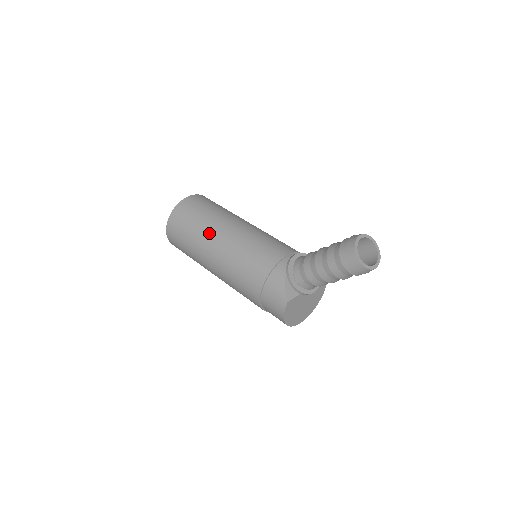
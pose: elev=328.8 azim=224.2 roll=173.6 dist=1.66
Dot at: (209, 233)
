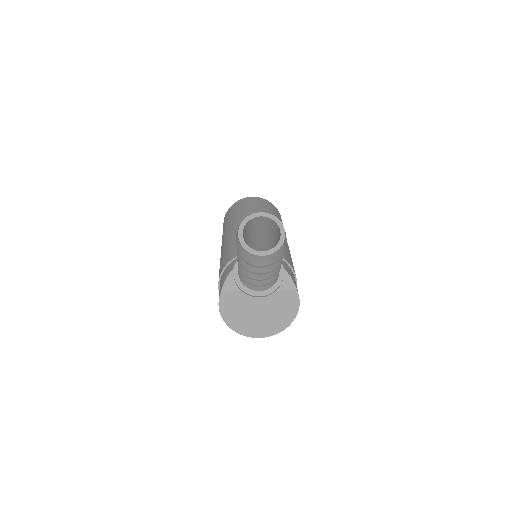
Dot at: (231, 224)
